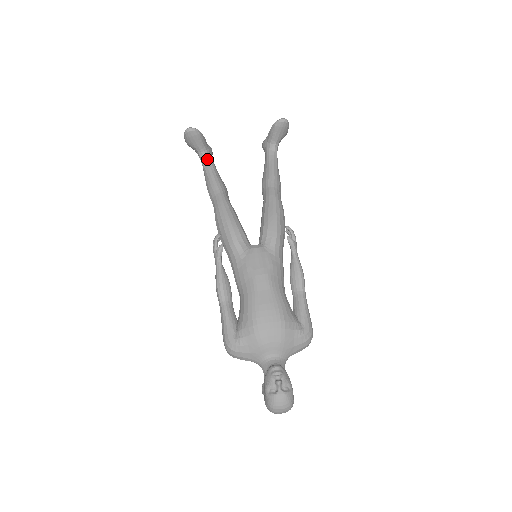
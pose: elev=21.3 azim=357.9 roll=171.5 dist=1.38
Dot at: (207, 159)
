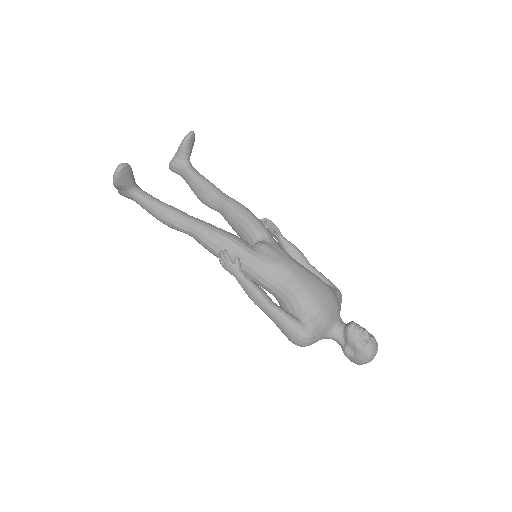
Dot at: (144, 193)
